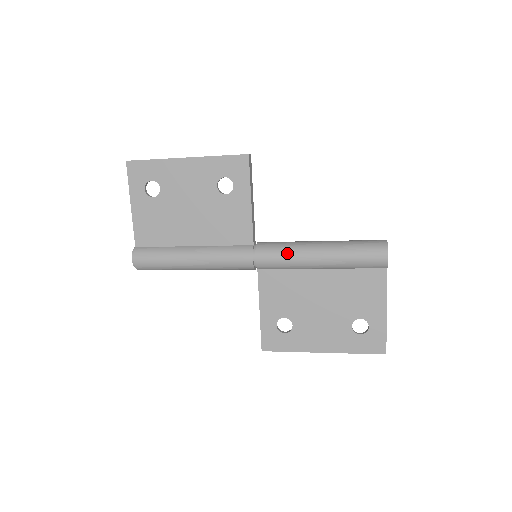
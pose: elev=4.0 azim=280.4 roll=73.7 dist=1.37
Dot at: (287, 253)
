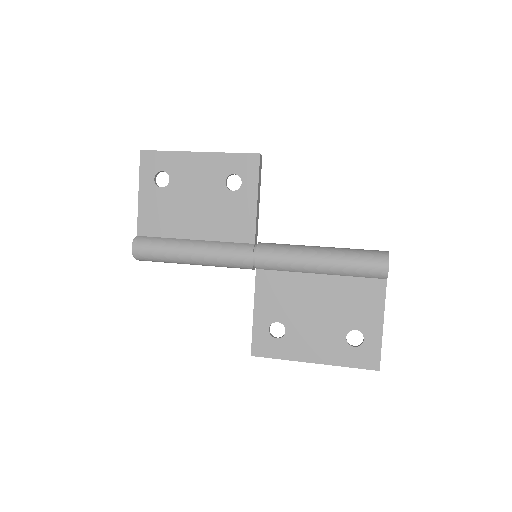
Dot at: (287, 254)
